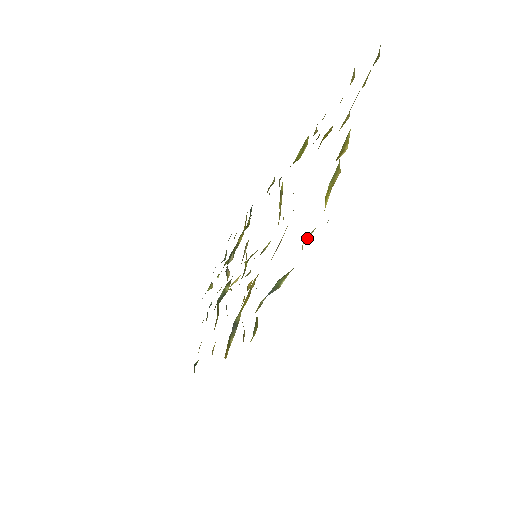
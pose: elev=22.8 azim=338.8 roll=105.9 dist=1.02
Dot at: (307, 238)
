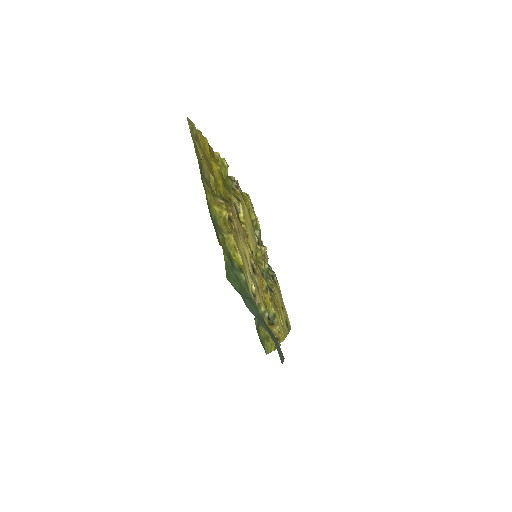
Dot at: (249, 285)
